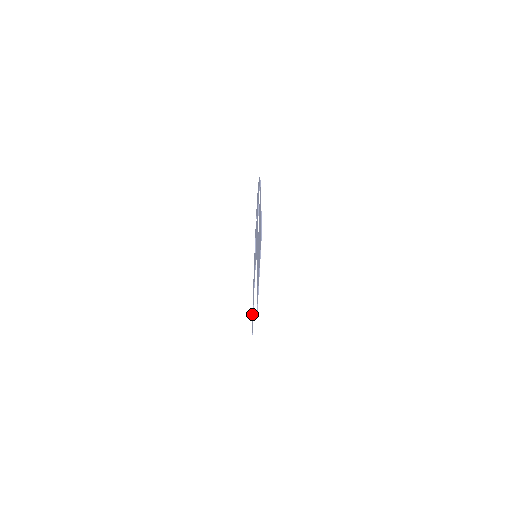
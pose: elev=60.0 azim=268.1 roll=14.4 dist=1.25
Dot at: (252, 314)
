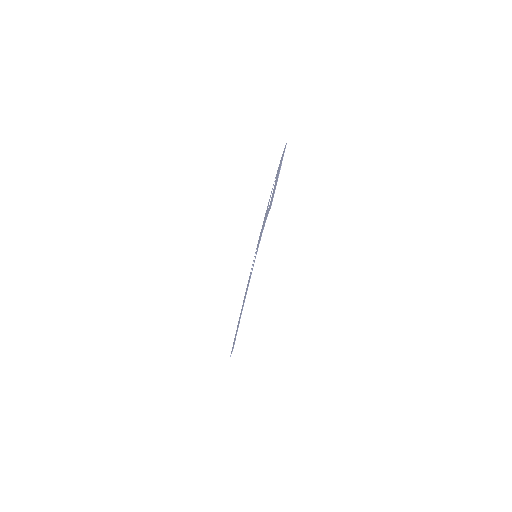
Dot at: (231, 352)
